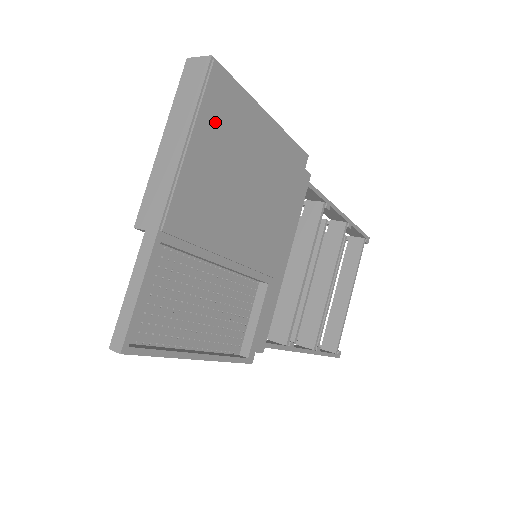
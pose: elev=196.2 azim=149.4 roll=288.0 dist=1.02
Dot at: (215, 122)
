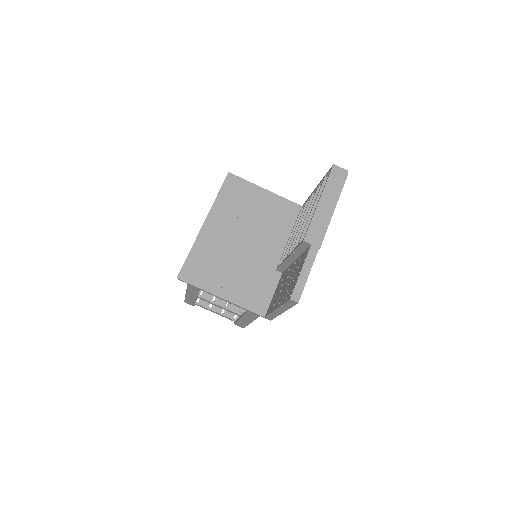
Dot at: occluded
